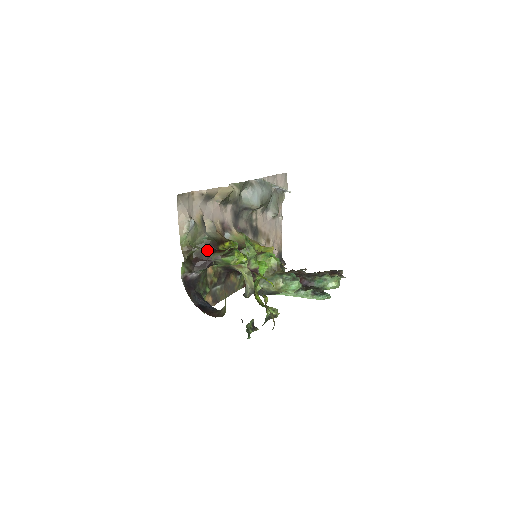
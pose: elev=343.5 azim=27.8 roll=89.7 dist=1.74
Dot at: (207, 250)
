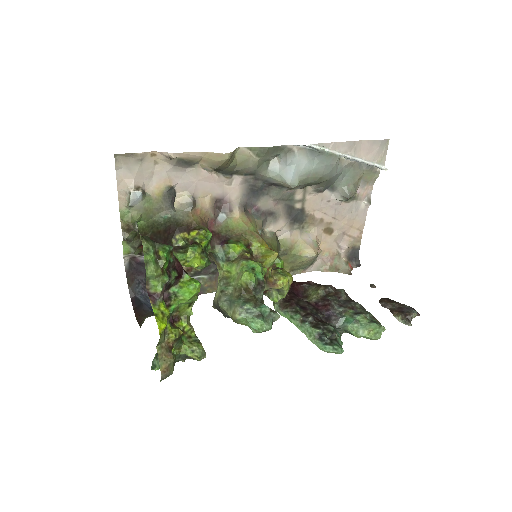
Dot at: (140, 238)
